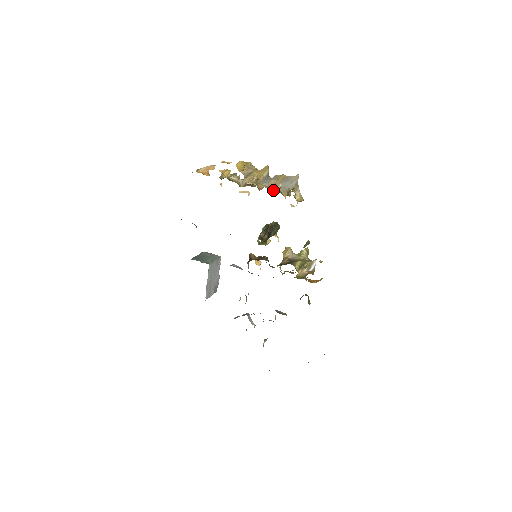
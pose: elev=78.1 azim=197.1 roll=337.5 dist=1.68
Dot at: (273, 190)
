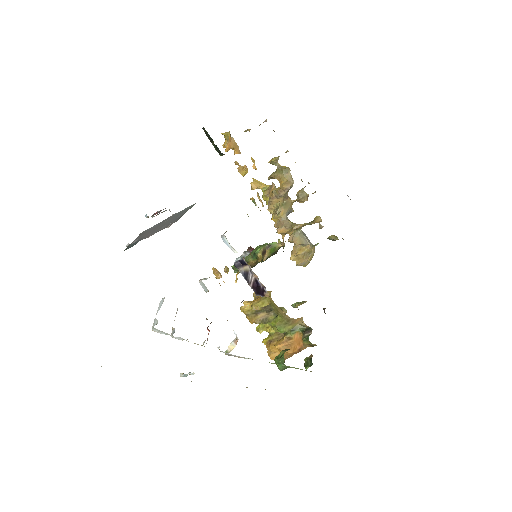
Dot at: (318, 221)
